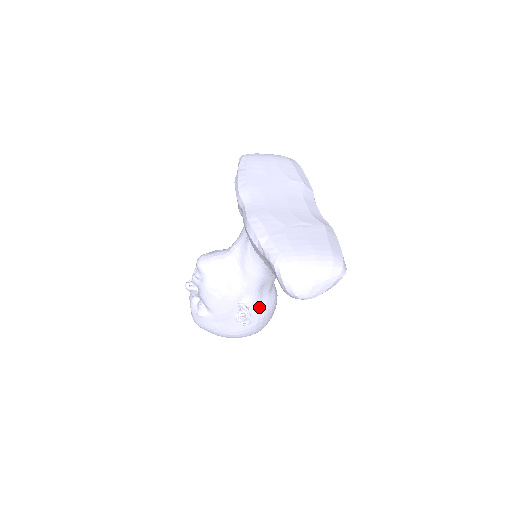
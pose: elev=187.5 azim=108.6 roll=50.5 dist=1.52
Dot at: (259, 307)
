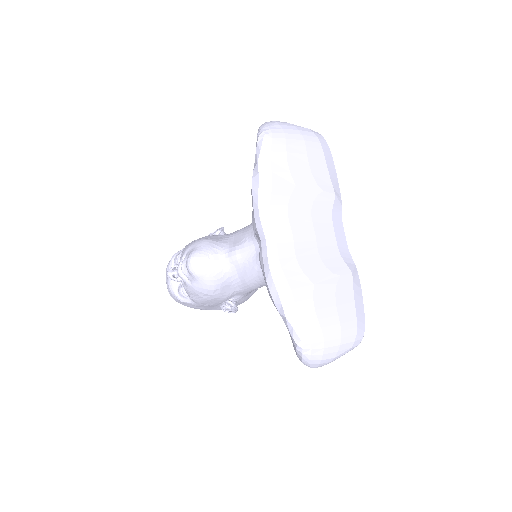
Dot at: (247, 297)
